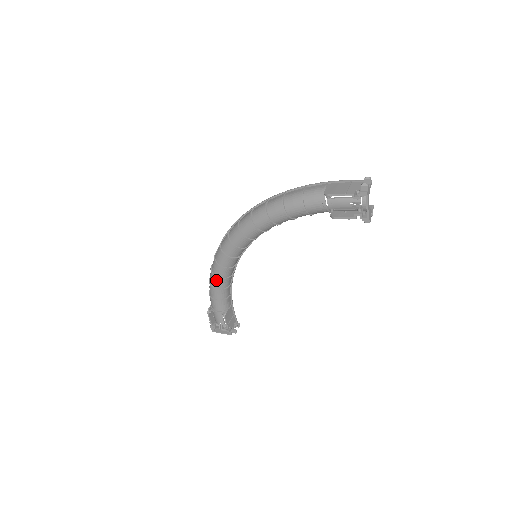
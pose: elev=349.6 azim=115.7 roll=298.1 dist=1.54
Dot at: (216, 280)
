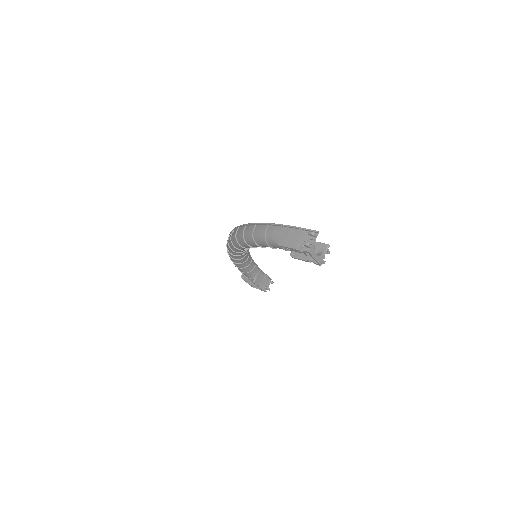
Dot at: (235, 264)
